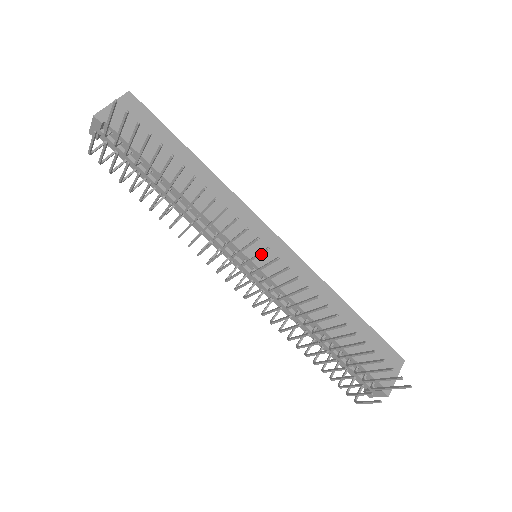
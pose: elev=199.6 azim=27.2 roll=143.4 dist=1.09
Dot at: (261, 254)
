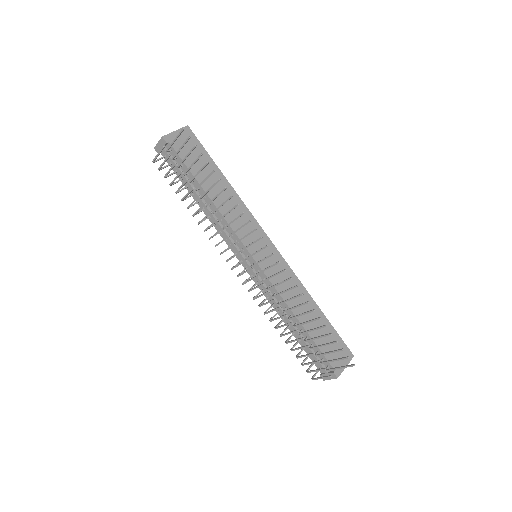
Dot at: occluded
